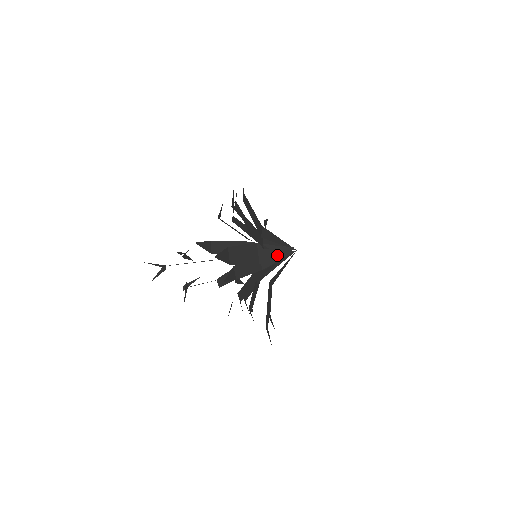
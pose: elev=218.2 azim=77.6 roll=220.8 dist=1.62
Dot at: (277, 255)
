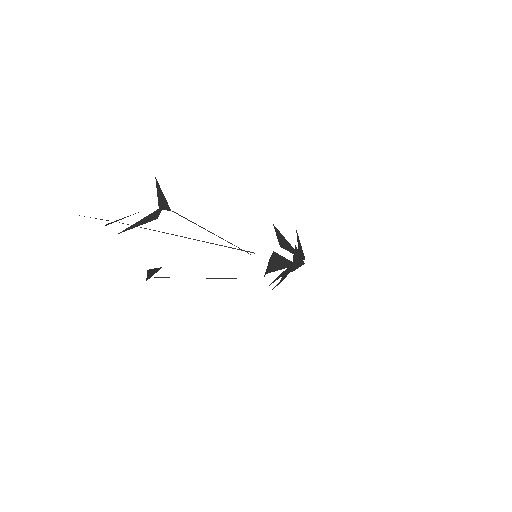
Dot at: (302, 258)
